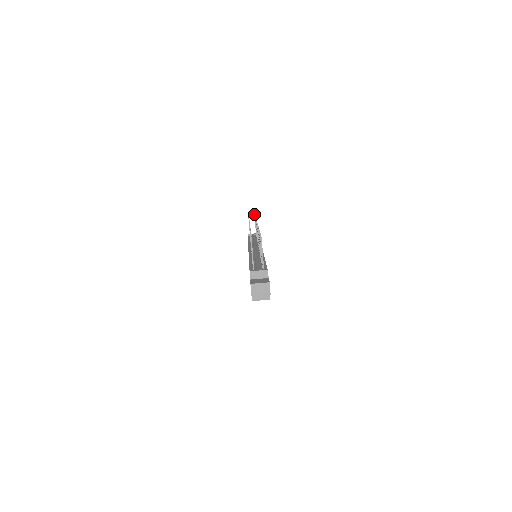
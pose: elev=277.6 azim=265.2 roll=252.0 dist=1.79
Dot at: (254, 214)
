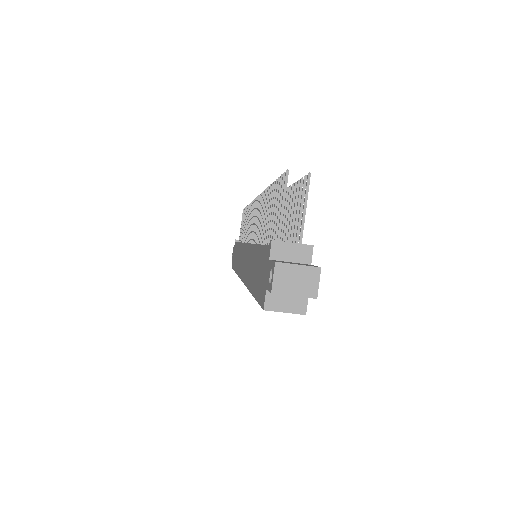
Dot at: occluded
